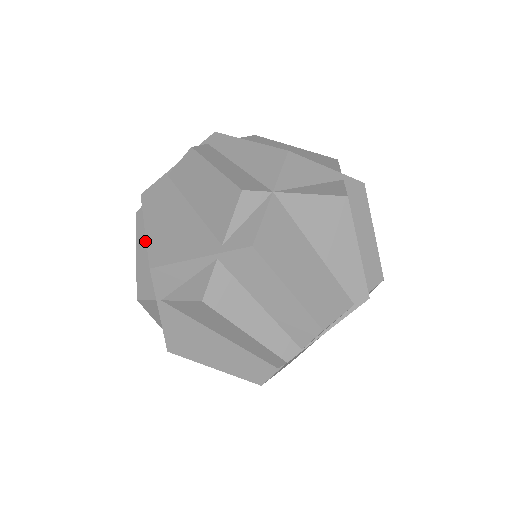
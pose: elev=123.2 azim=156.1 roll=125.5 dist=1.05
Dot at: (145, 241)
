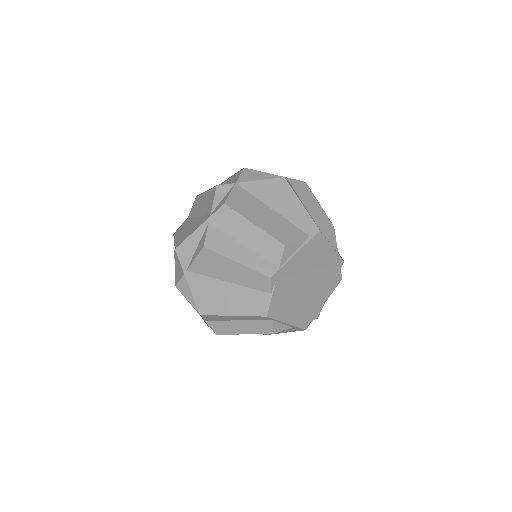
Dot at: occluded
